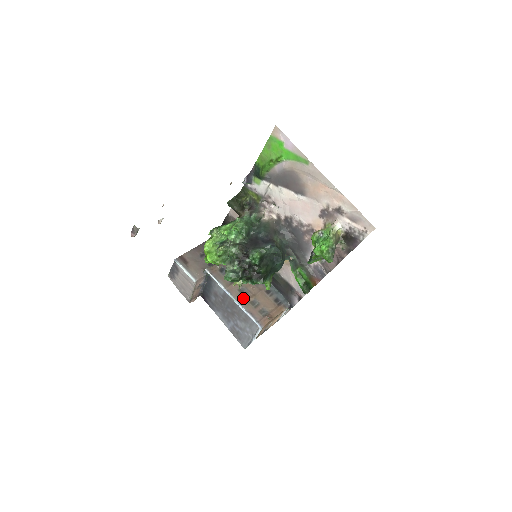
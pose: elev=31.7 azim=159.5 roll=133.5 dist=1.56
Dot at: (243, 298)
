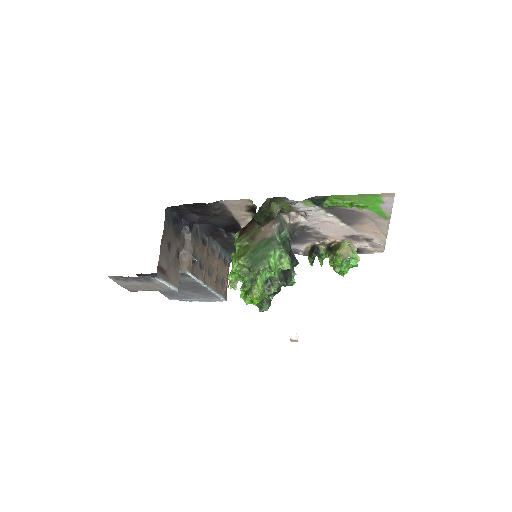
Dot at: (213, 281)
